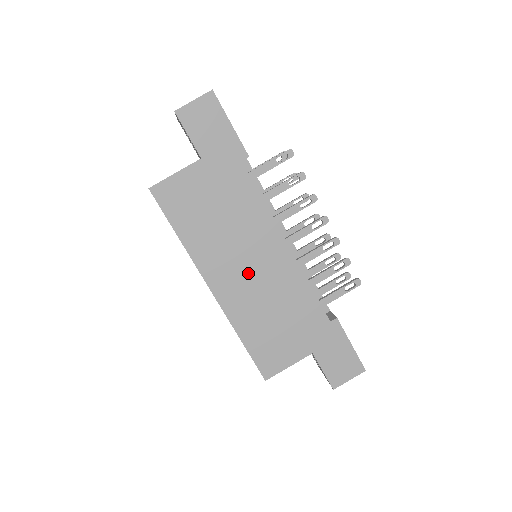
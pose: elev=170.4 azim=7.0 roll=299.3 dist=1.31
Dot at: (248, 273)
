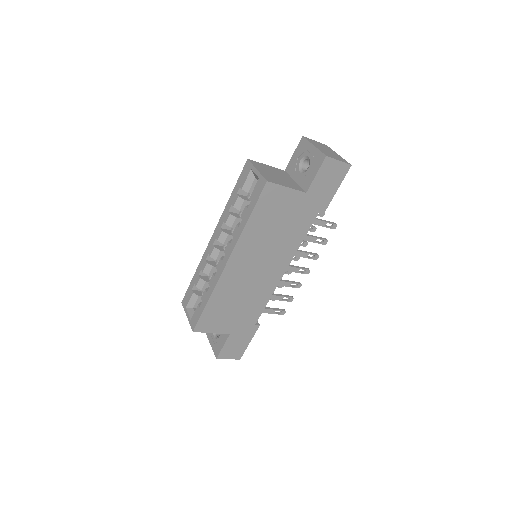
Dot at: (253, 271)
